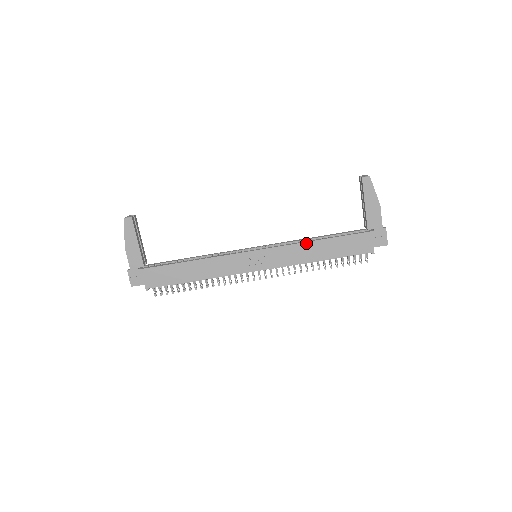
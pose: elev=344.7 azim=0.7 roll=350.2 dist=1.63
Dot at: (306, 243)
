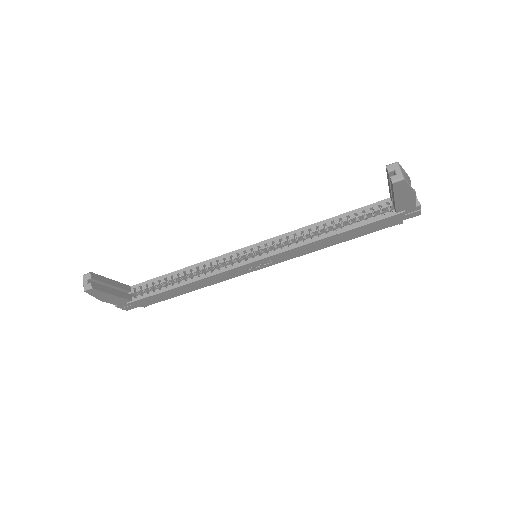
Dot at: (317, 241)
